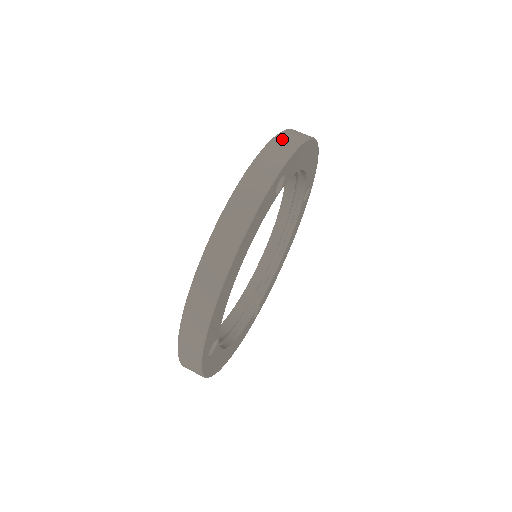
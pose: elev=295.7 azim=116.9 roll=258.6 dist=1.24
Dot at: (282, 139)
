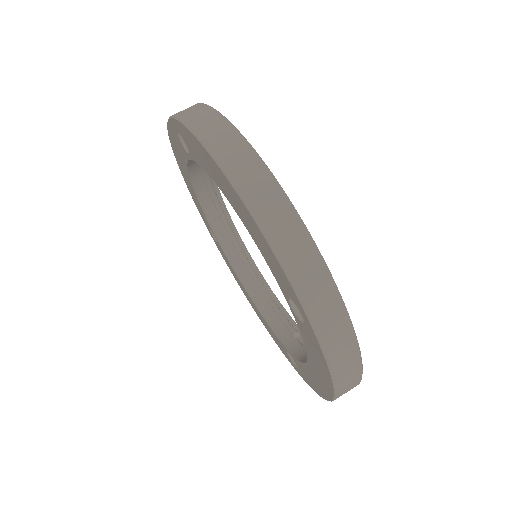
Dot at: occluded
